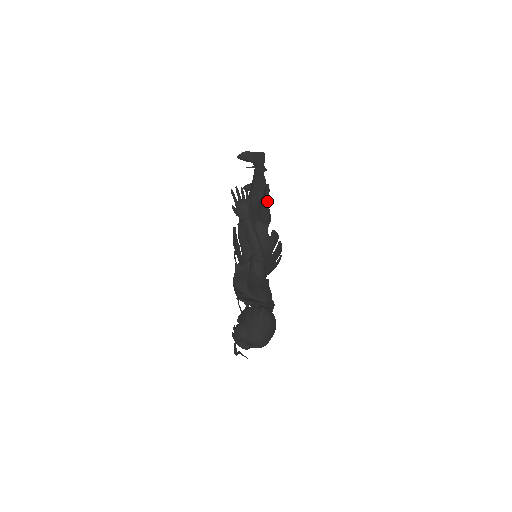
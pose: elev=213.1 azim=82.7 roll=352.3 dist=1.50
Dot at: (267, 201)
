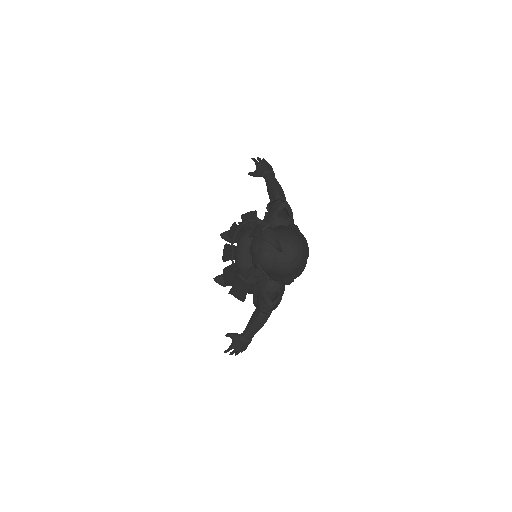
Dot at: occluded
